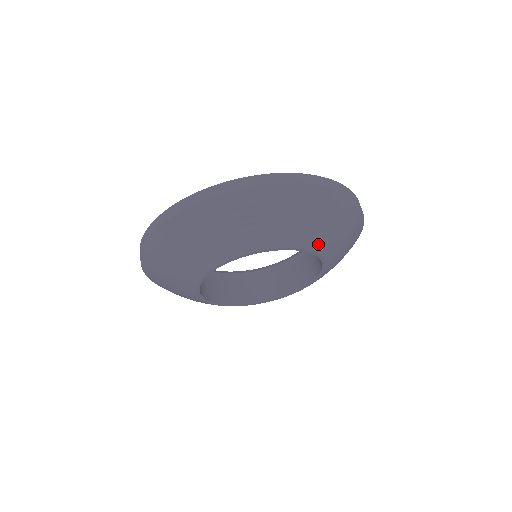
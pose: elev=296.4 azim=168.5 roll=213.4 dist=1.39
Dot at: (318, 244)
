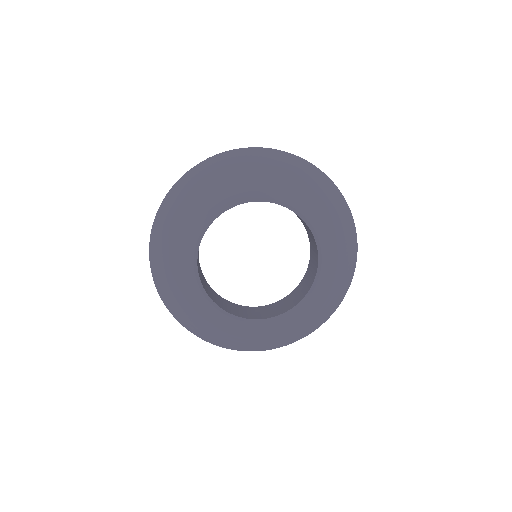
Dot at: (317, 222)
